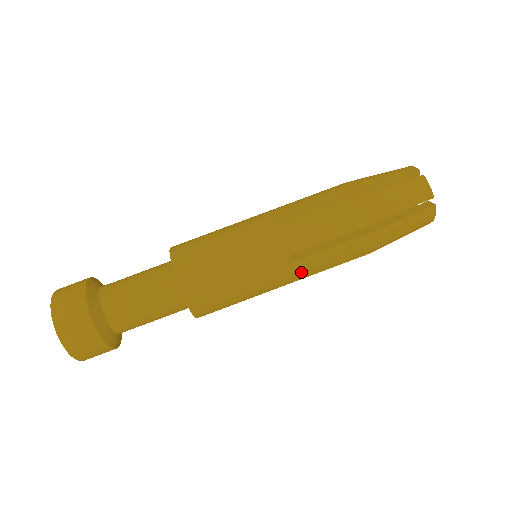
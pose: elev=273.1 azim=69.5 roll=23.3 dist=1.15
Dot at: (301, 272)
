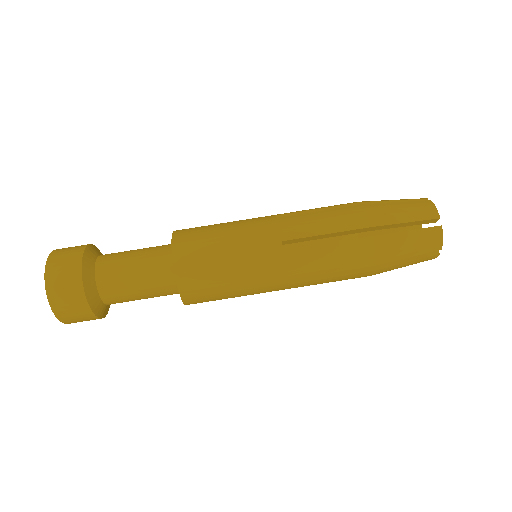
Dot at: (295, 266)
